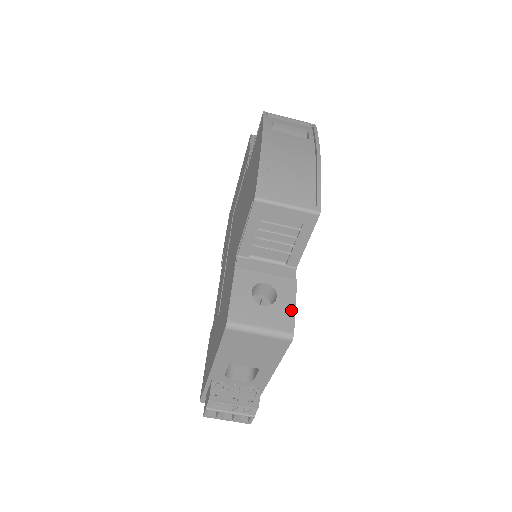
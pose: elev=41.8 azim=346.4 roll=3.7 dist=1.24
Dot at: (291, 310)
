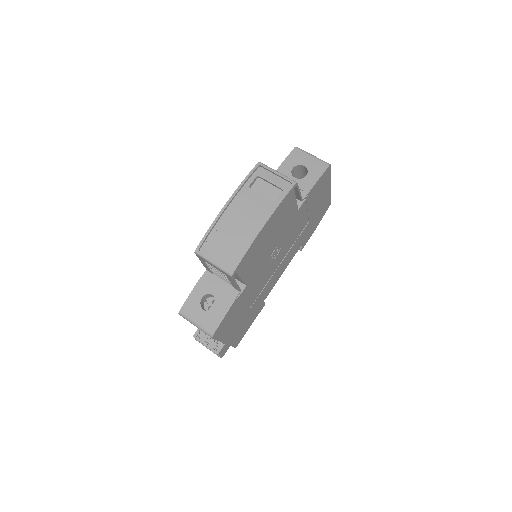
Dot at: (219, 320)
